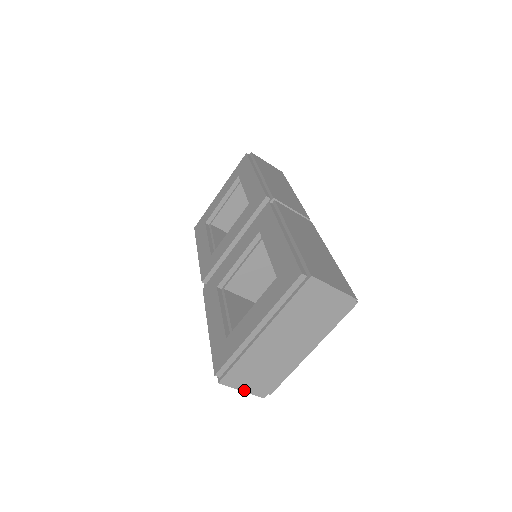
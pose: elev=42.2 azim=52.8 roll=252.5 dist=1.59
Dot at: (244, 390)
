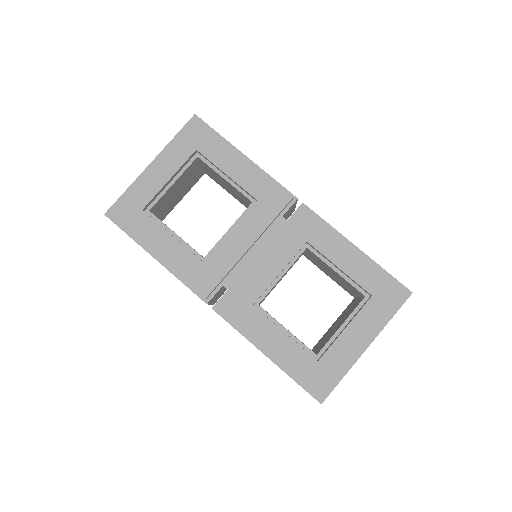
Dot at: occluded
